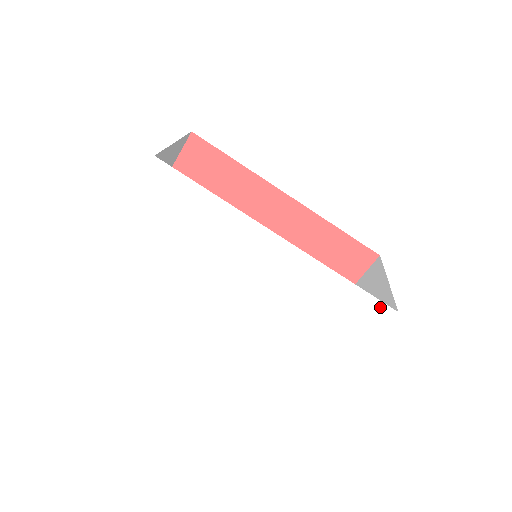
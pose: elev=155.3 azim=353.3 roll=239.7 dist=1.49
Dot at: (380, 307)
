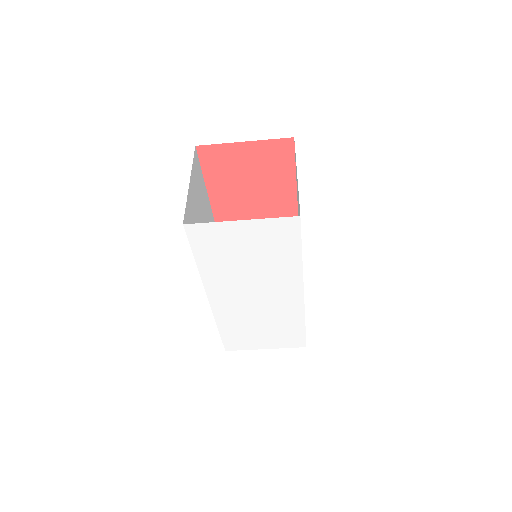
Dot at: (302, 341)
